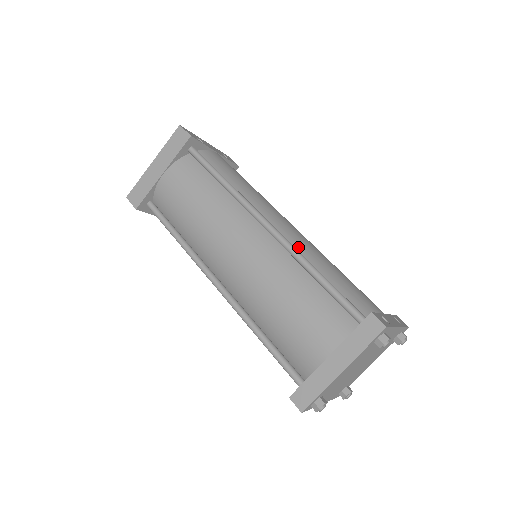
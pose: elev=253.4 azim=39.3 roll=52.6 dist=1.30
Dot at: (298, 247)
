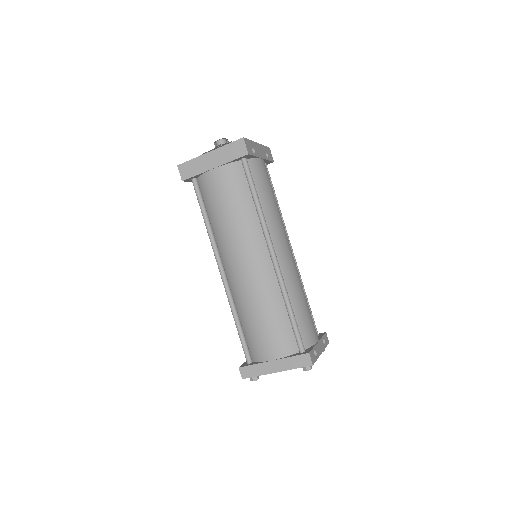
Dot at: (287, 279)
